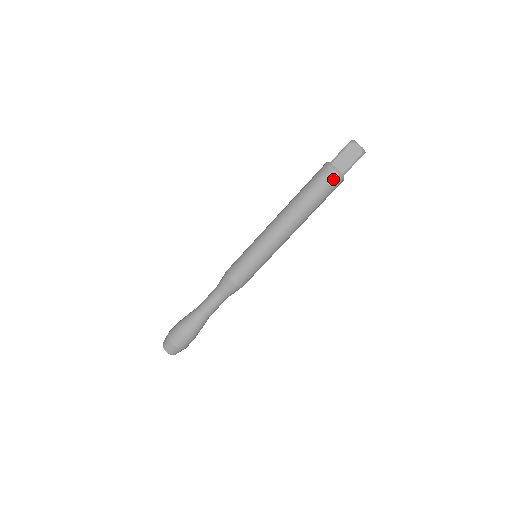
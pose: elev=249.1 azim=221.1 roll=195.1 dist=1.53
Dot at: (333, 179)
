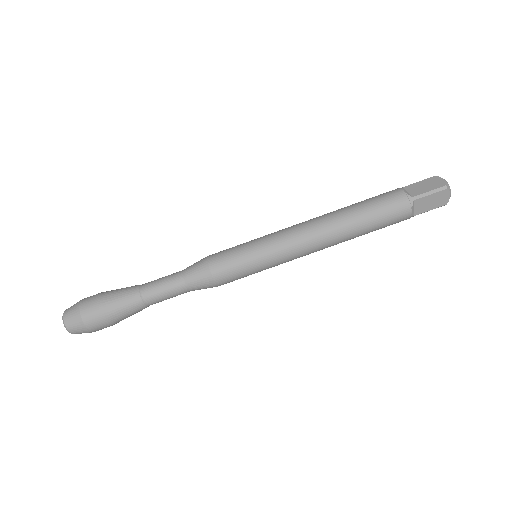
Dot at: (403, 219)
